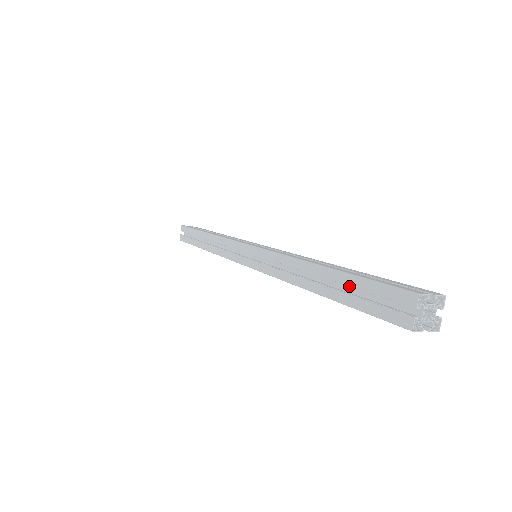
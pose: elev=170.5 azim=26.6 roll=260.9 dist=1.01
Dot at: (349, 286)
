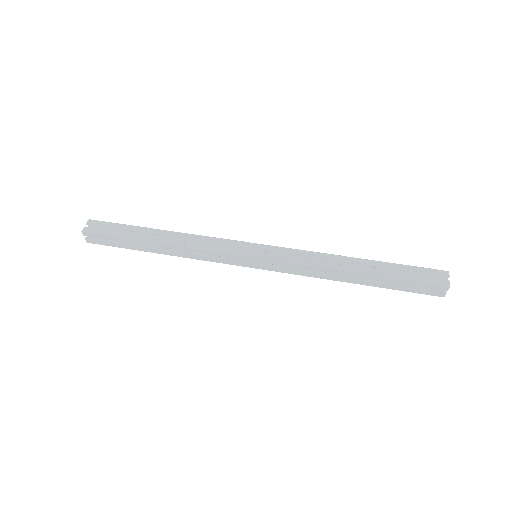
Dot at: (393, 283)
